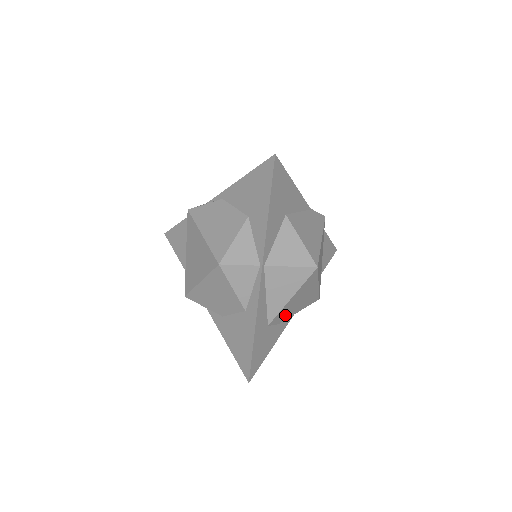
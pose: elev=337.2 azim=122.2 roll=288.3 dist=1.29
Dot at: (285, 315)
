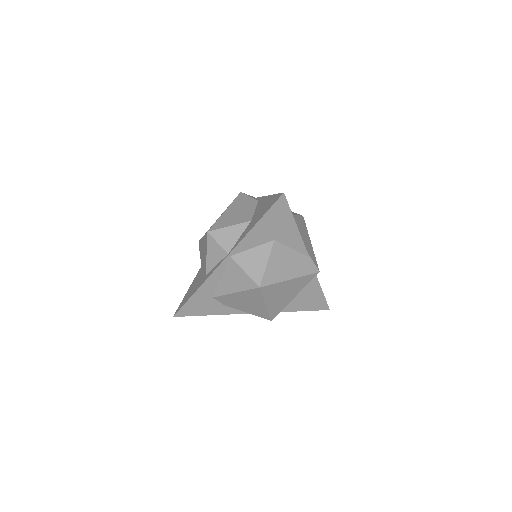
Dot at: (231, 303)
